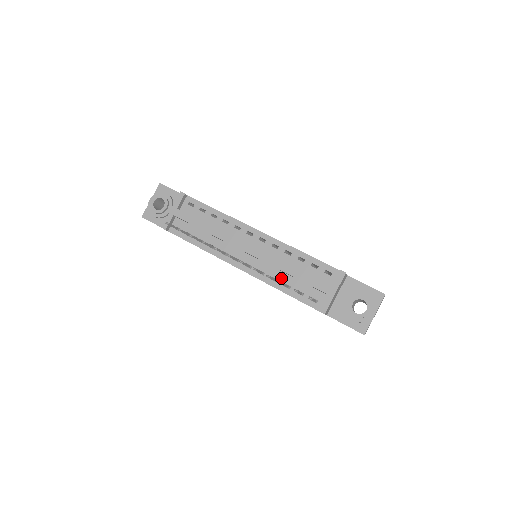
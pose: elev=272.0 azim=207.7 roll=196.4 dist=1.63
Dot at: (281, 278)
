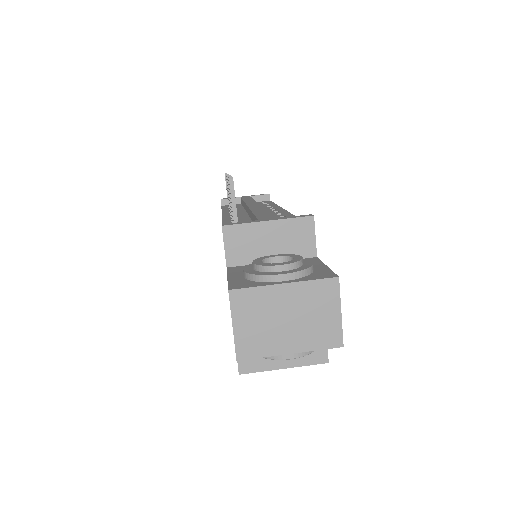
Dot at: occluded
